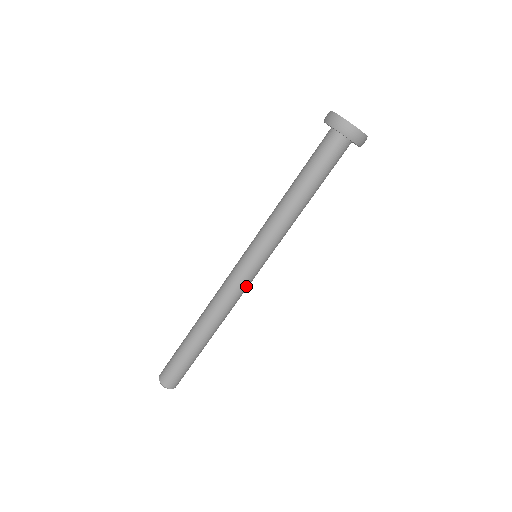
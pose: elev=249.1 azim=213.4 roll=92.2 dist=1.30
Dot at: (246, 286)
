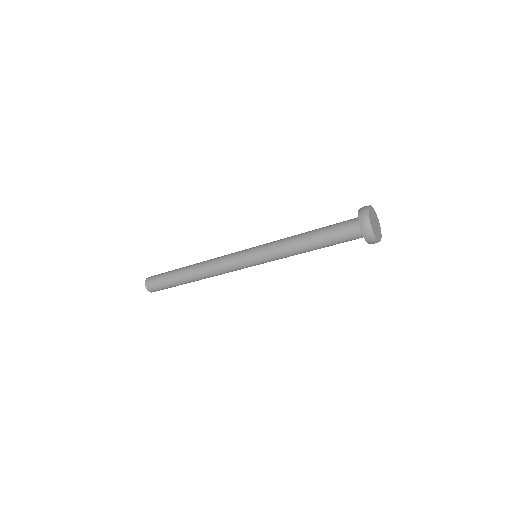
Dot at: occluded
